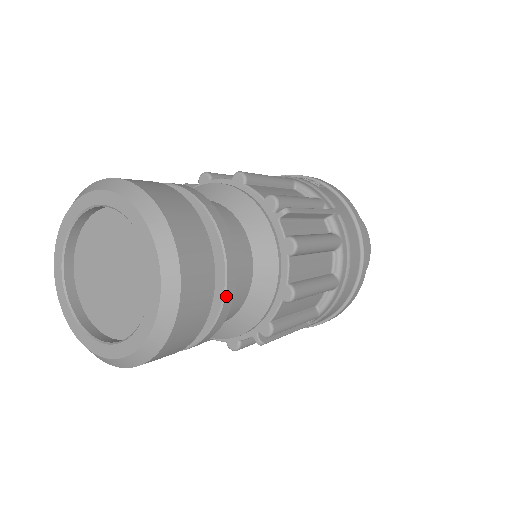
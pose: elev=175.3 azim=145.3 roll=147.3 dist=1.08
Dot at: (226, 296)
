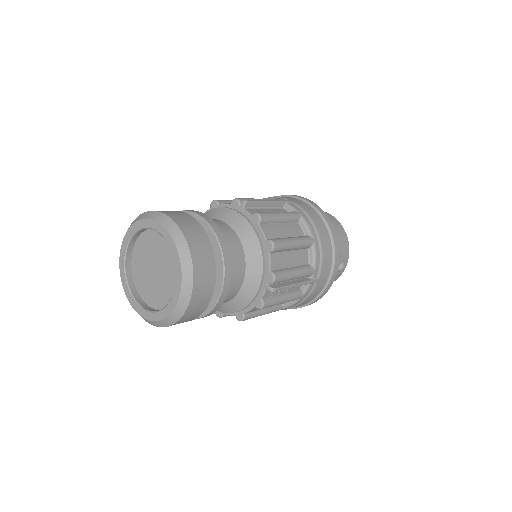
Dot at: (222, 249)
